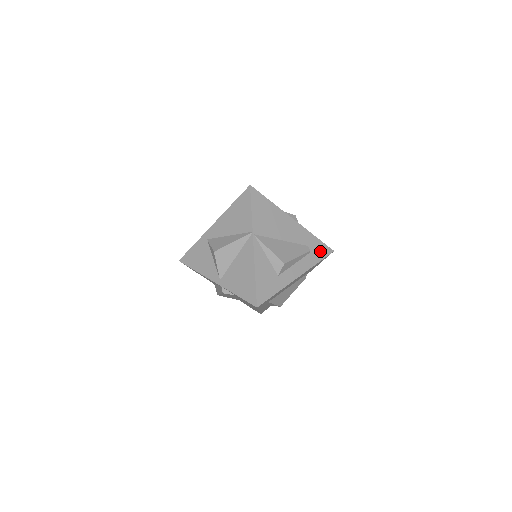
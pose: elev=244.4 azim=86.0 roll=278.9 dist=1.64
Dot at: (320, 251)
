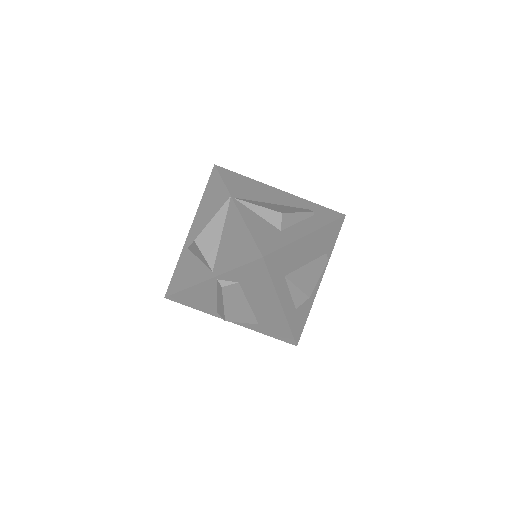
Dot at: (327, 214)
